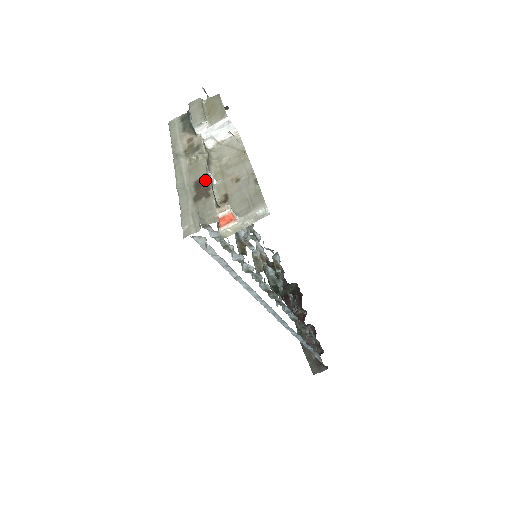
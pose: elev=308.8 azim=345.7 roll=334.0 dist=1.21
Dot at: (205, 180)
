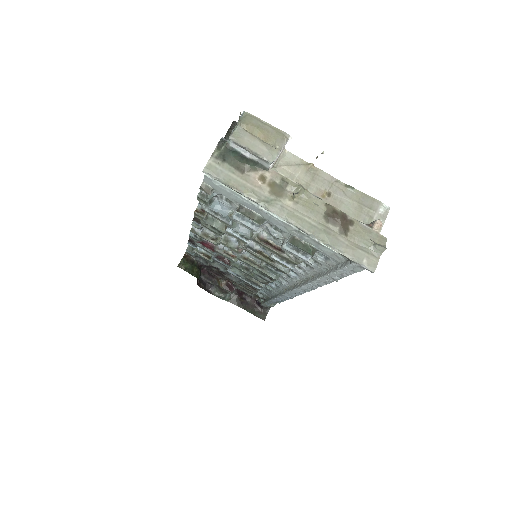
Dot at: (333, 210)
